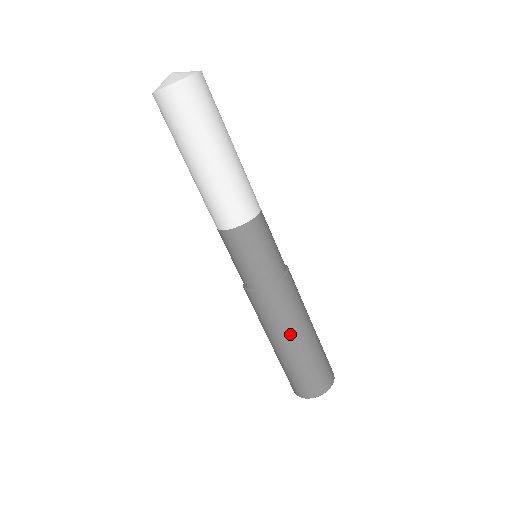
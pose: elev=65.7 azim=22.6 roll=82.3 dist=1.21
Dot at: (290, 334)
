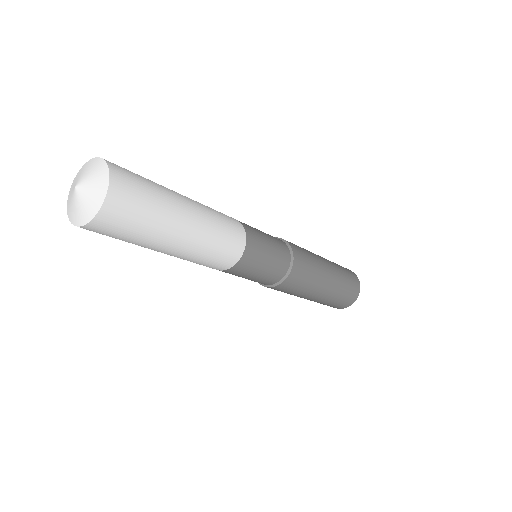
Dot at: (320, 286)
